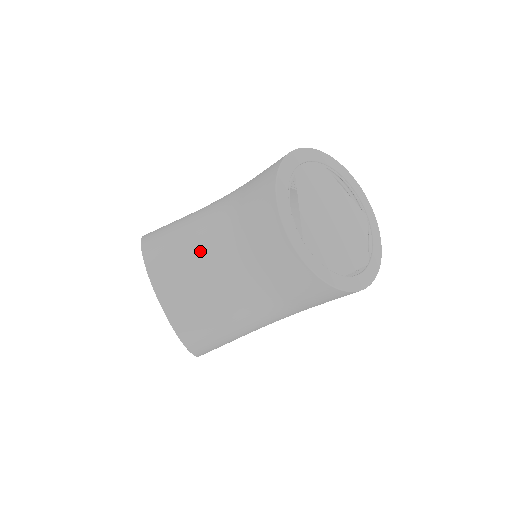
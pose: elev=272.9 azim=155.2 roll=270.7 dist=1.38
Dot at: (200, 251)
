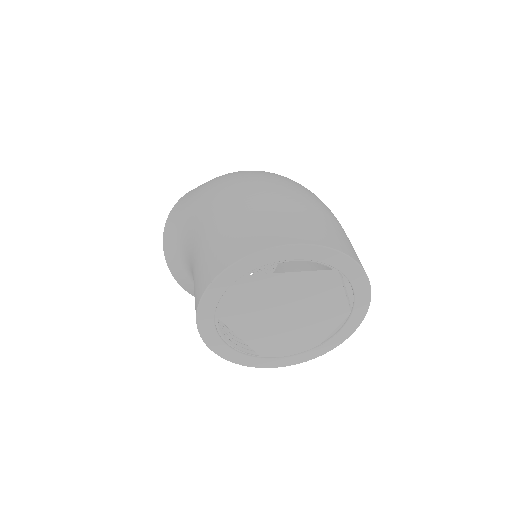
Dot at: occluded
